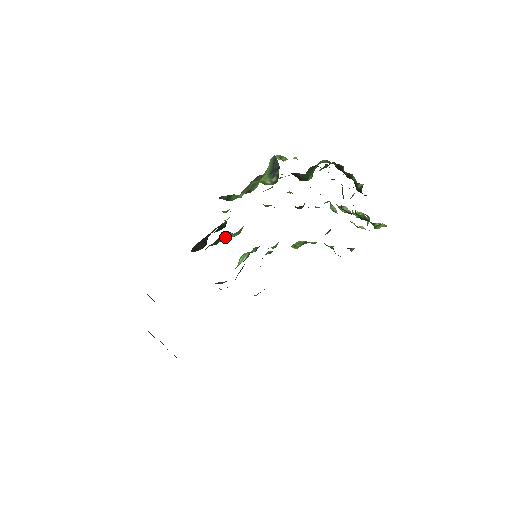
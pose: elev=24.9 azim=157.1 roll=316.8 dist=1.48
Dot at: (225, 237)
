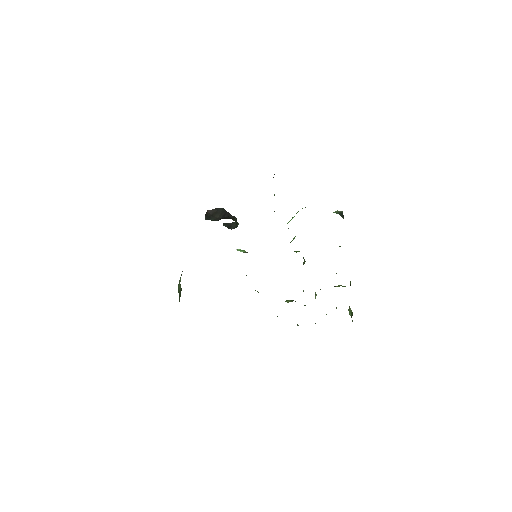
Dot at: occluded
